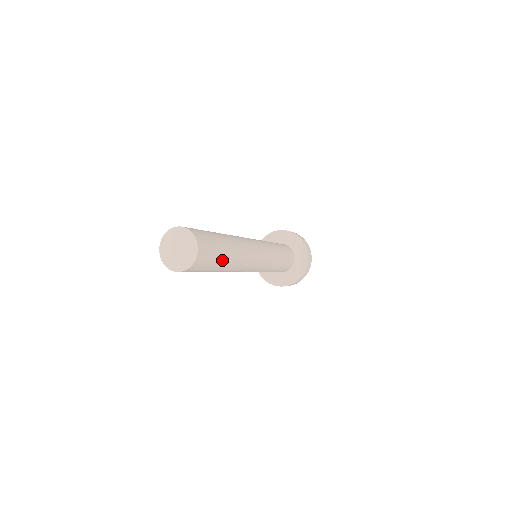
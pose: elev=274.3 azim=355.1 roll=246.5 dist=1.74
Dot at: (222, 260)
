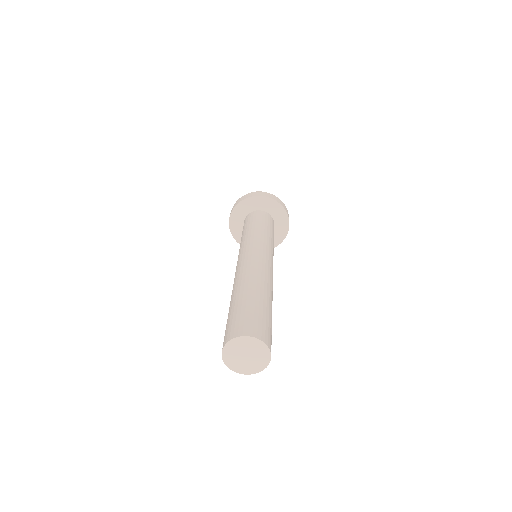
Dot at: occluded
